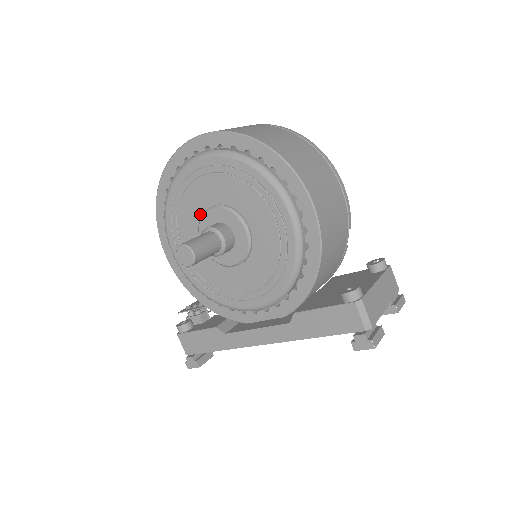
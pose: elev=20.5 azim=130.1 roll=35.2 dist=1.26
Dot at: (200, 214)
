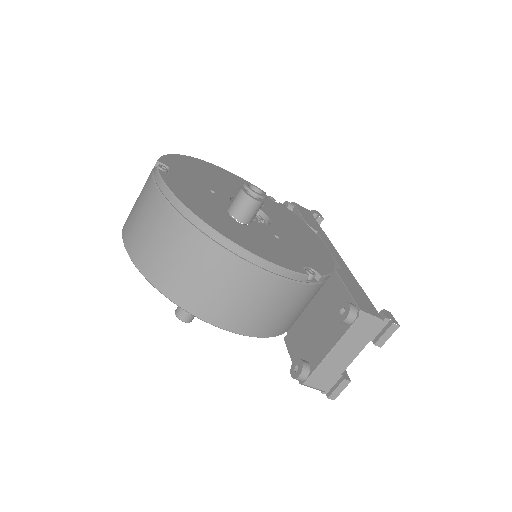
Dot at: occluded
